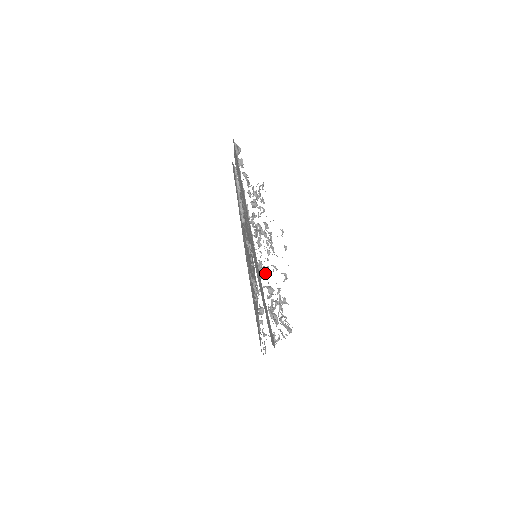
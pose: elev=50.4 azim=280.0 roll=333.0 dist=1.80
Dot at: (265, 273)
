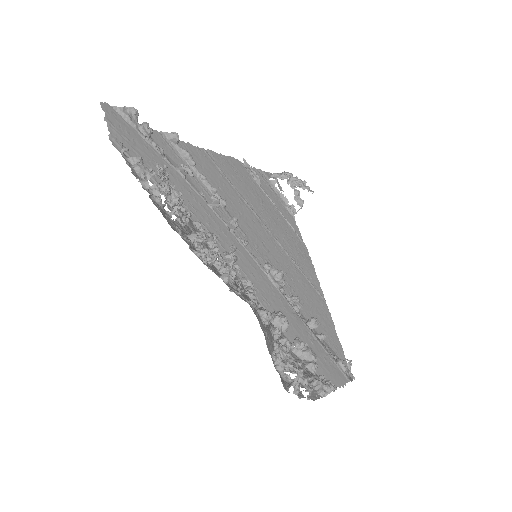
Dot at: (279, 279)
